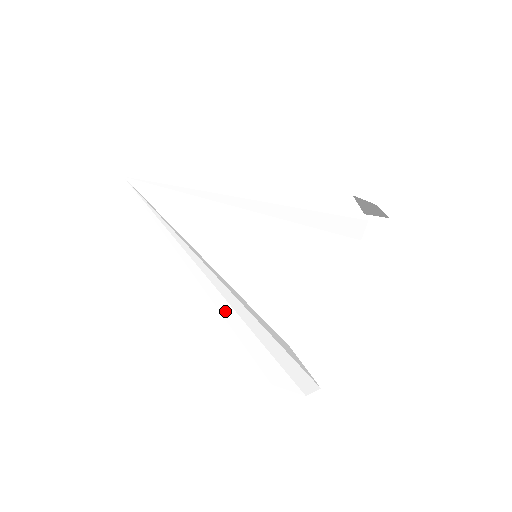
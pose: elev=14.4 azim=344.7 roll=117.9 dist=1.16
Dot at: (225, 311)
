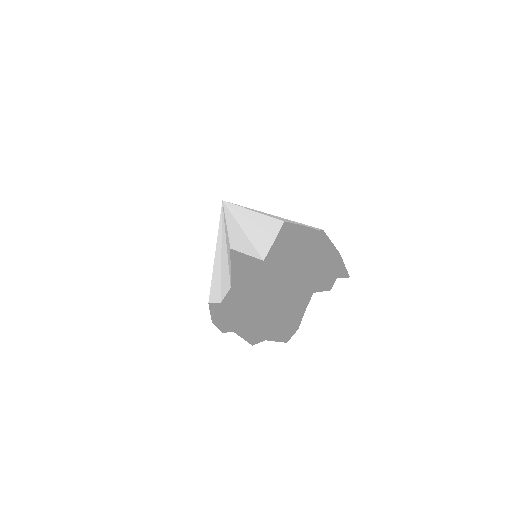
Dot at: (217, 259)
